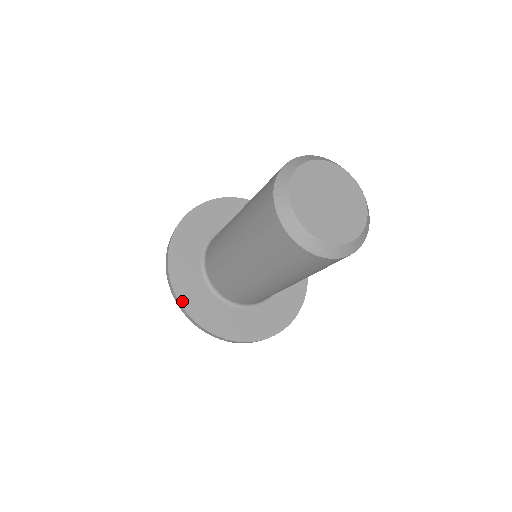
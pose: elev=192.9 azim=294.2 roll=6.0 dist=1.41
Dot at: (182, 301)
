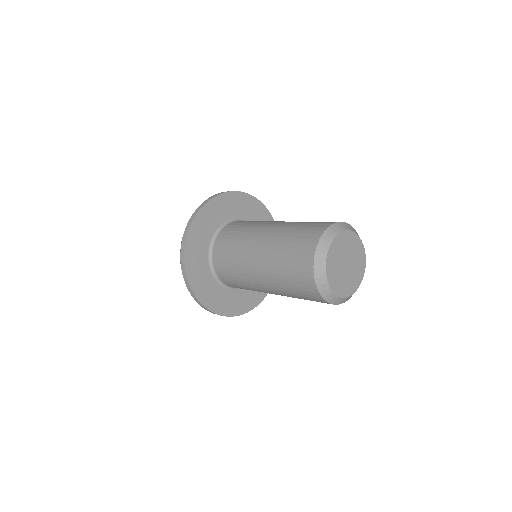
Dot at: (205, 304)
